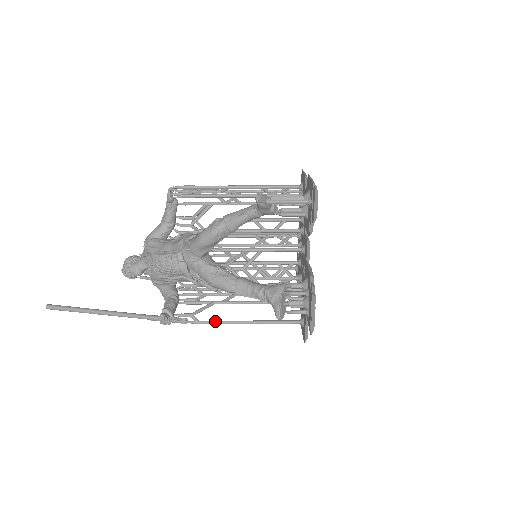
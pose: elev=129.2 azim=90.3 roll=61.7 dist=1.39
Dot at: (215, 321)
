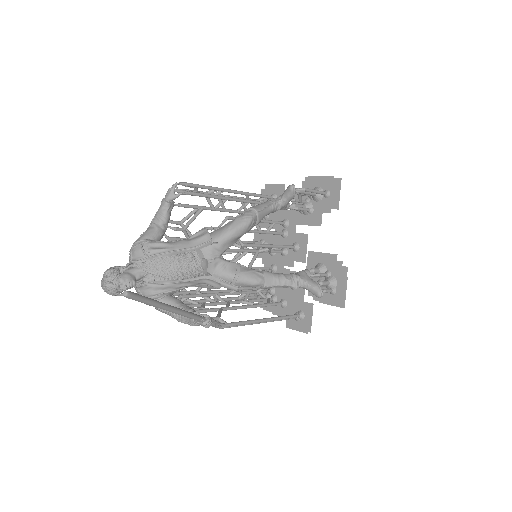
Dot at: (241, 321)
